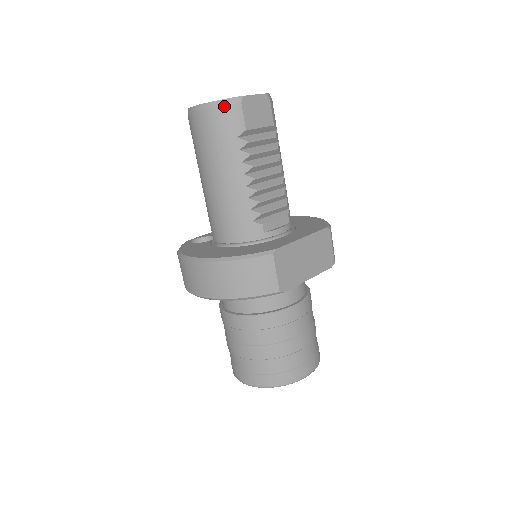
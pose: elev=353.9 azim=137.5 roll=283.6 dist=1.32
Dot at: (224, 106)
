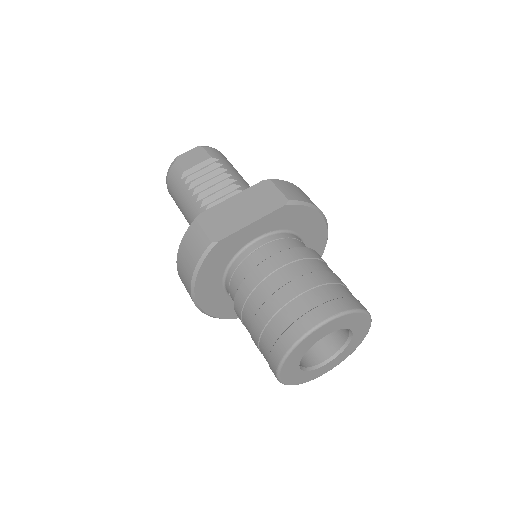
Dot at: (169, 171)
